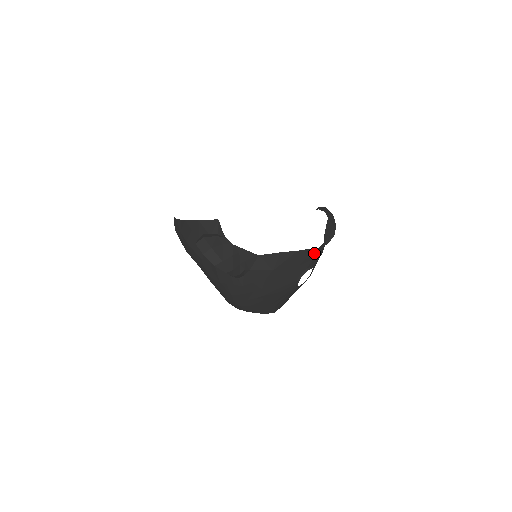
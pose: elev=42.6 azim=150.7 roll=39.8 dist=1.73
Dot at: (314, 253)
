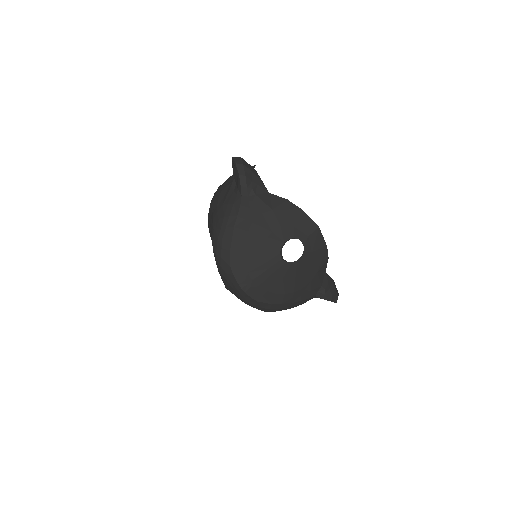
Dot at: (313, 230)
